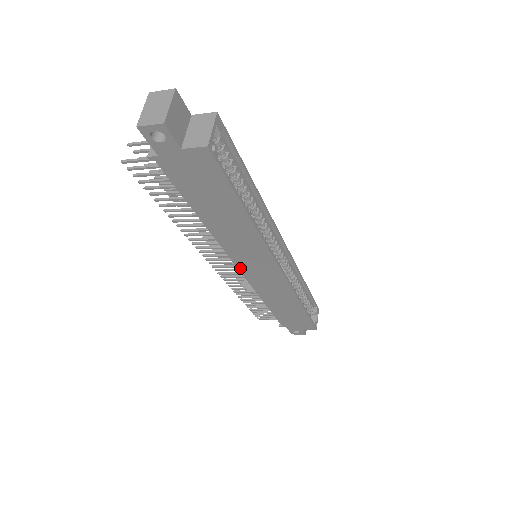
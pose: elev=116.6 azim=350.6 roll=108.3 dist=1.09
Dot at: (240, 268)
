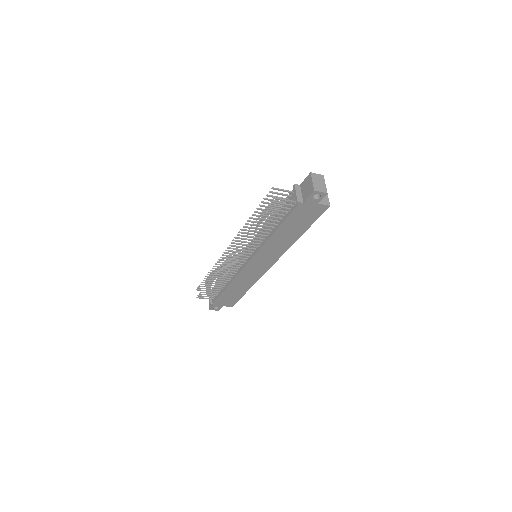
Dot at: (250, 262)
